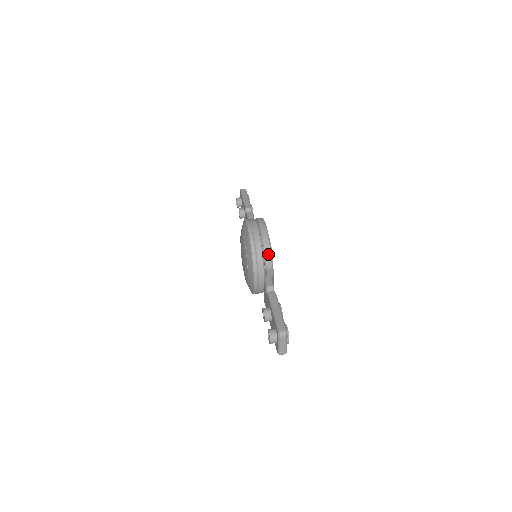
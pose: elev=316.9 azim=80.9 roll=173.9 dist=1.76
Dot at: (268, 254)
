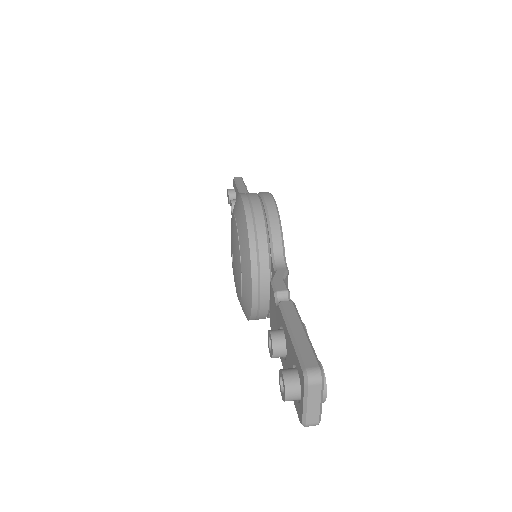
Dot at: (278, 241)
